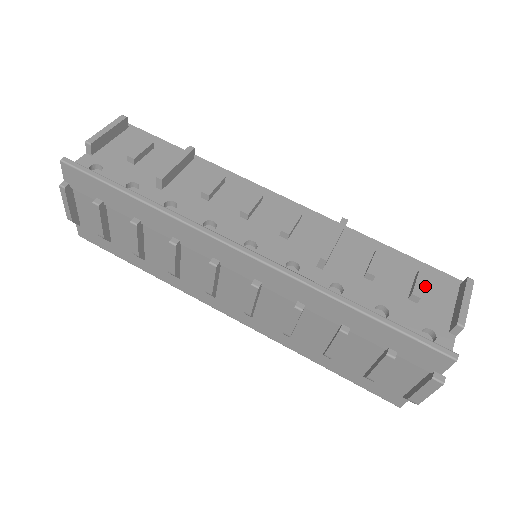
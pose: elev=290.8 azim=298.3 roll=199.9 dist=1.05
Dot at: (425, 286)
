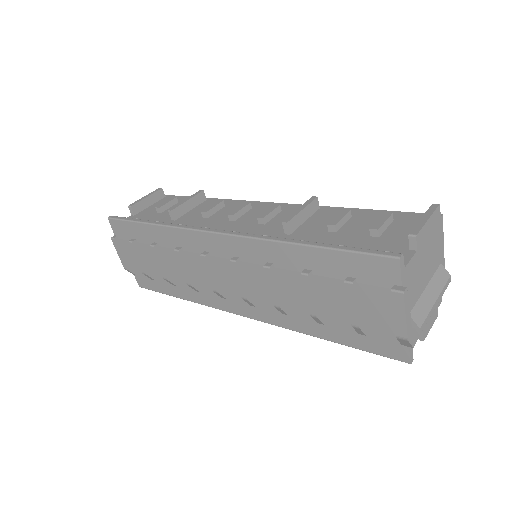
Dot at: (392, 225)
